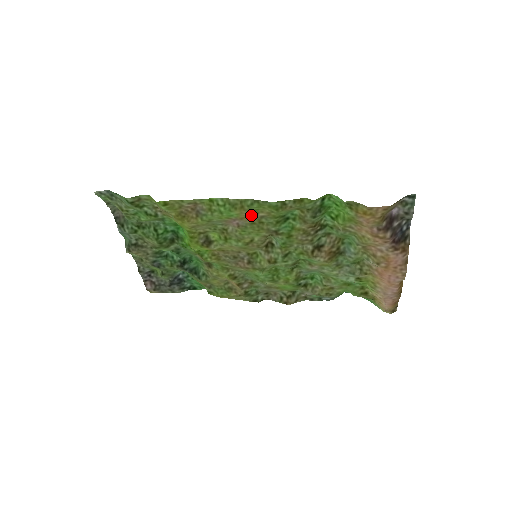
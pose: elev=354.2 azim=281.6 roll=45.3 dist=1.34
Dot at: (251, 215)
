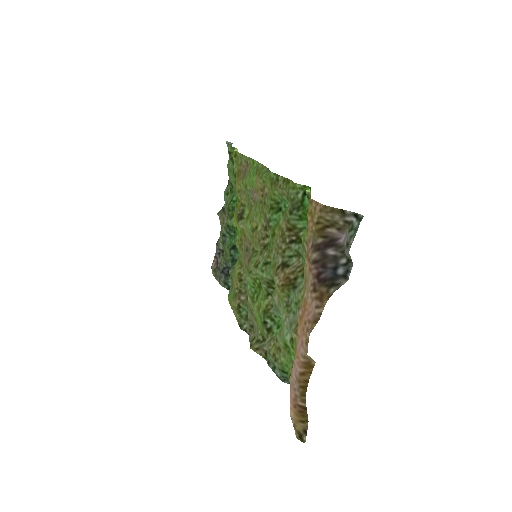
Dot at: (262, 188)
